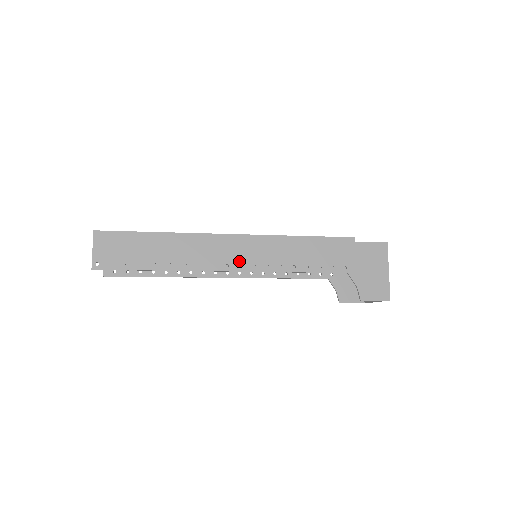
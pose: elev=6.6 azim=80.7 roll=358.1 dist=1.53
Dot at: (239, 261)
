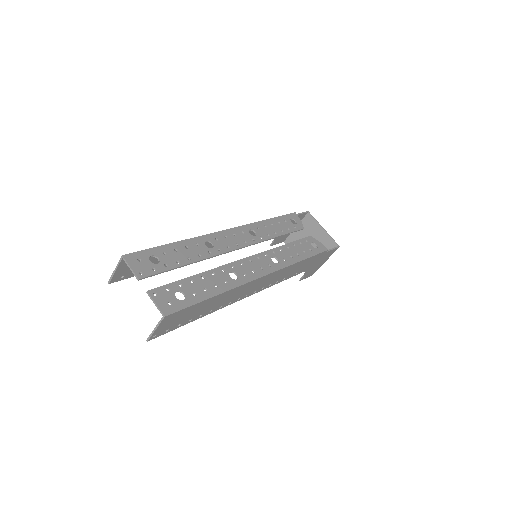
Dot at: (257, 289)
